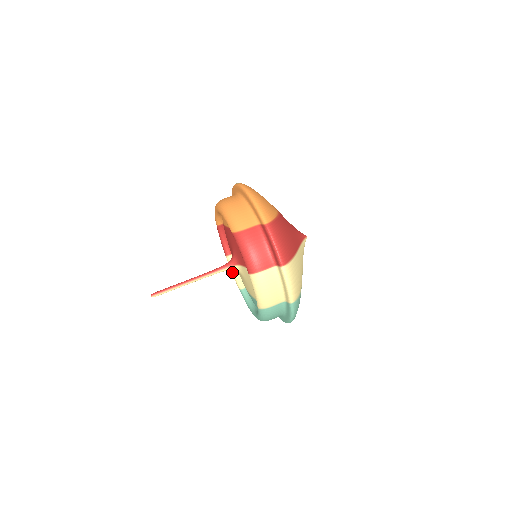
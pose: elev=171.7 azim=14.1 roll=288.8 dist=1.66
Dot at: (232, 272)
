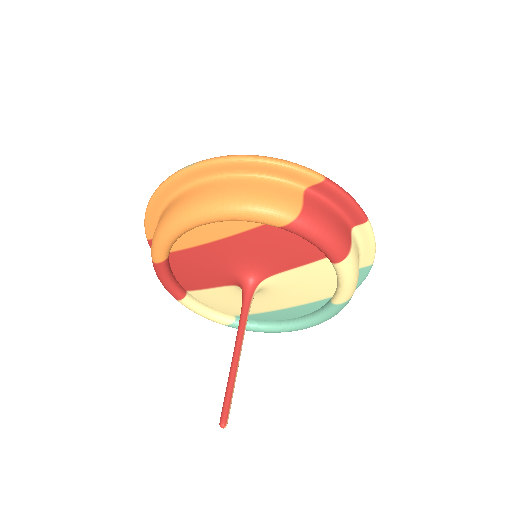
Dot at: (202, 313)
